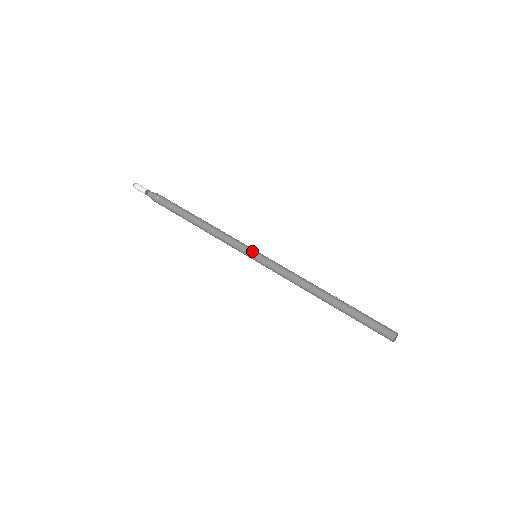
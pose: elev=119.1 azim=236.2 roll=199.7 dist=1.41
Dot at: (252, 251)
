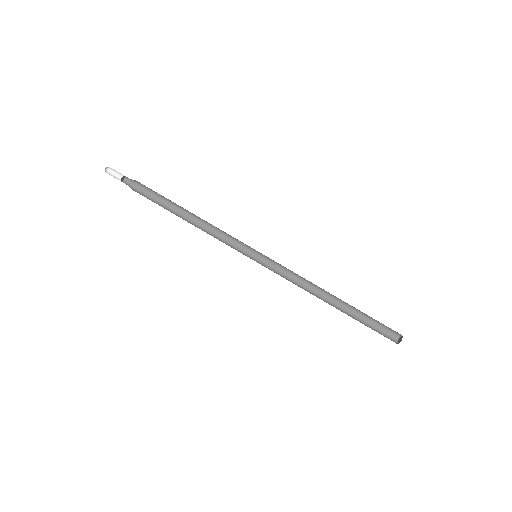
Dot at: (252, 248)
